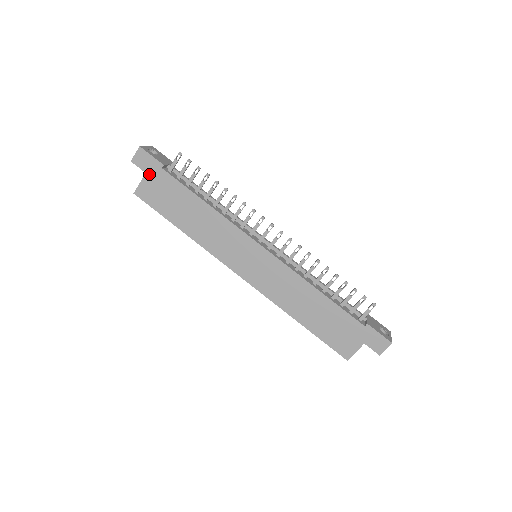
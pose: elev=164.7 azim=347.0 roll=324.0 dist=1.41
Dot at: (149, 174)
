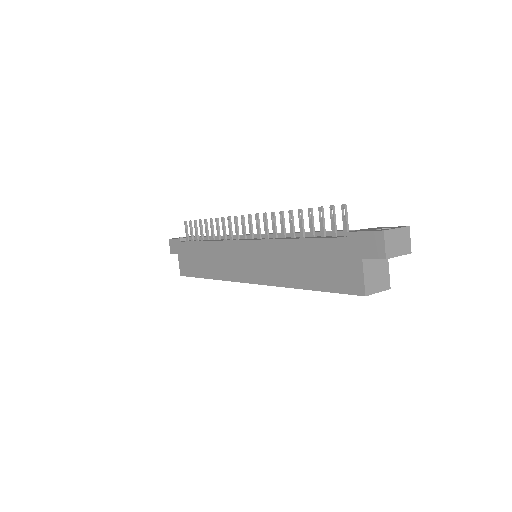
Dot at: (179, 253)
